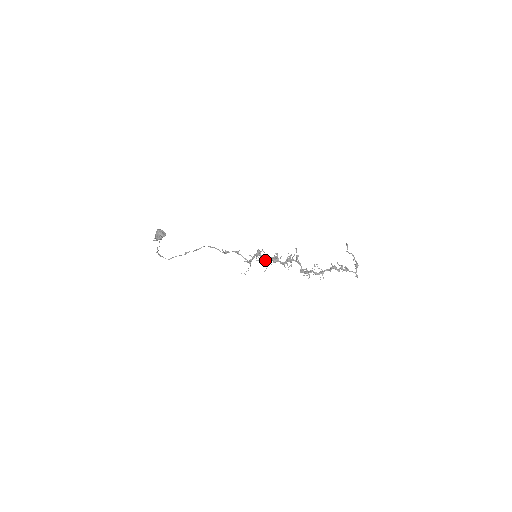
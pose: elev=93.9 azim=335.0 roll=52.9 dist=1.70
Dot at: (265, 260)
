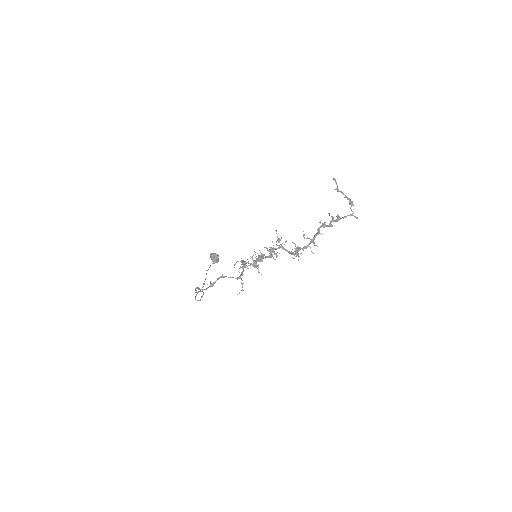
Dot at: (253, 265)
